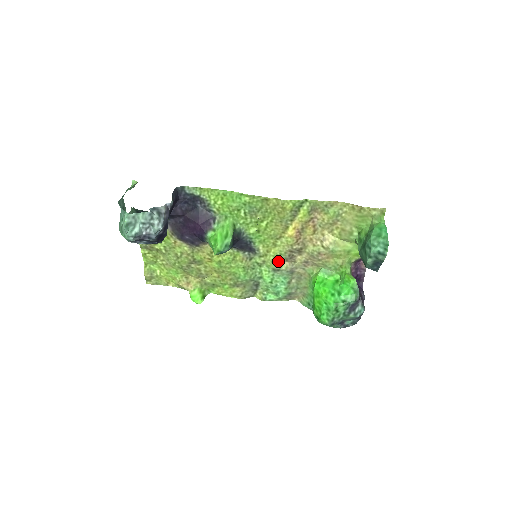
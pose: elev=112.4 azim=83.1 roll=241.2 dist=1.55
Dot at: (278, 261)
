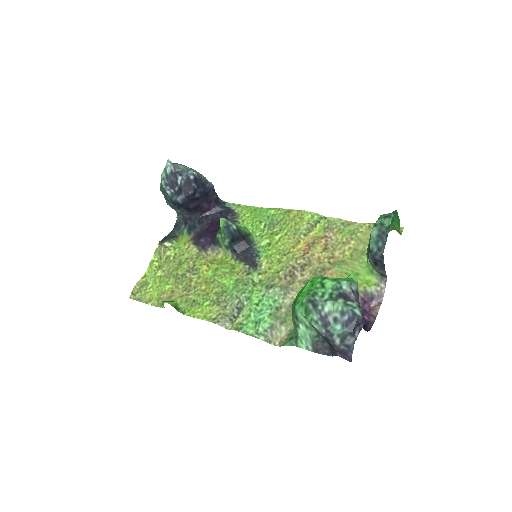
Dot at: (276, 277)
